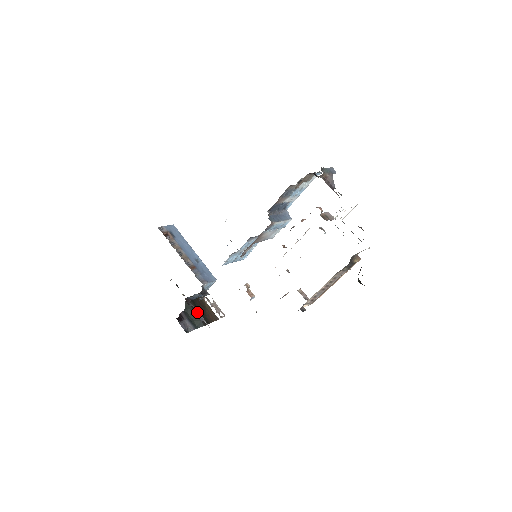
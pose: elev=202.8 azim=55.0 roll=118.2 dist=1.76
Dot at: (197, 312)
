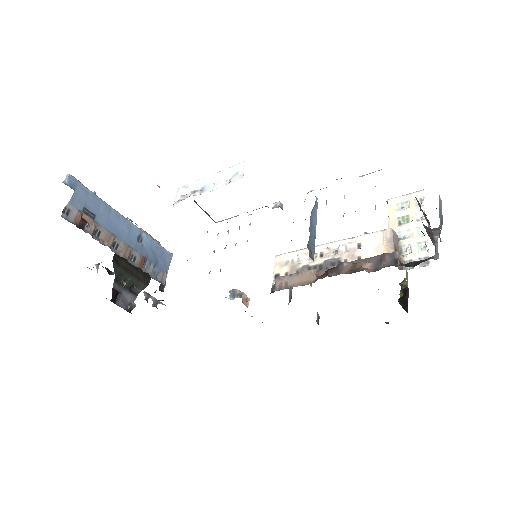
Dot at: (148, 298)
